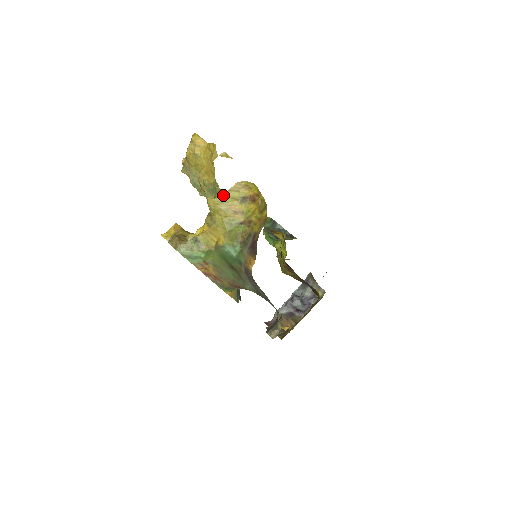
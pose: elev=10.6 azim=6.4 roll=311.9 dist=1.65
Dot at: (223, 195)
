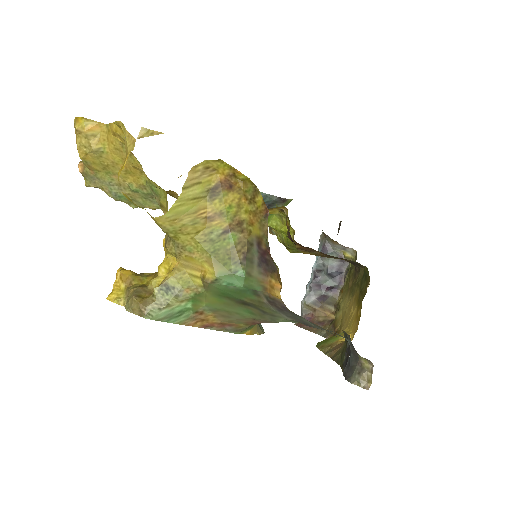
Dot at: (177, 201)
